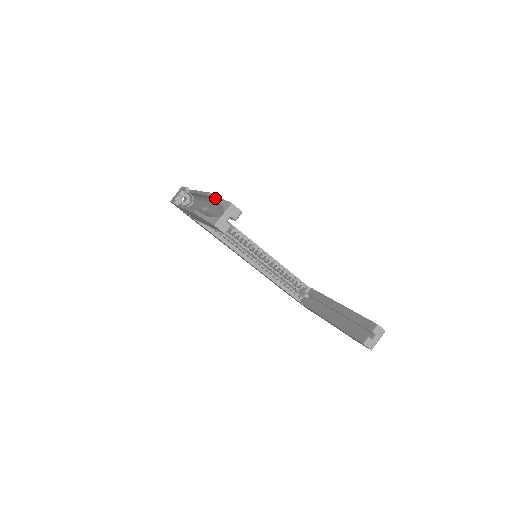
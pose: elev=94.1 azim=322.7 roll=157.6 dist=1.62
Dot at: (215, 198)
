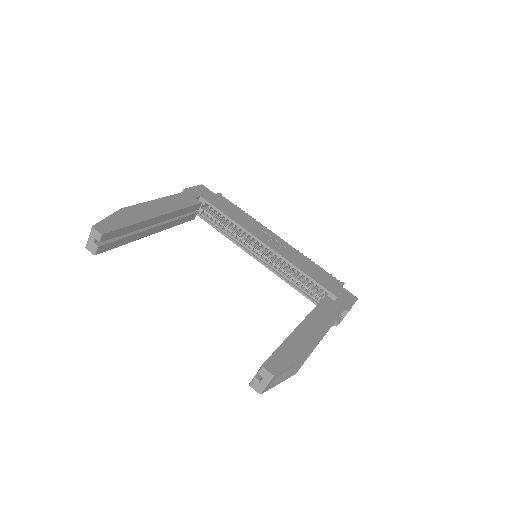
Dot at: (110, 216)
